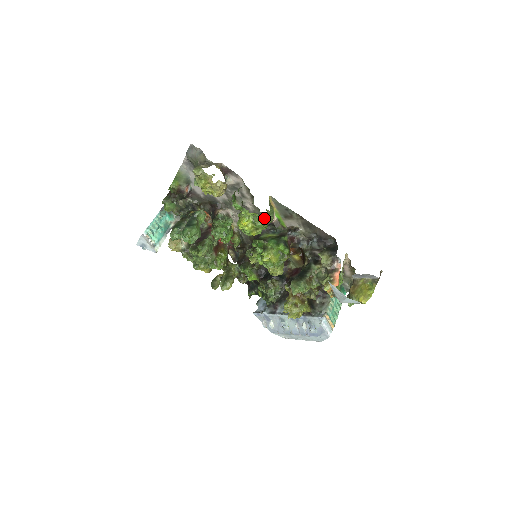
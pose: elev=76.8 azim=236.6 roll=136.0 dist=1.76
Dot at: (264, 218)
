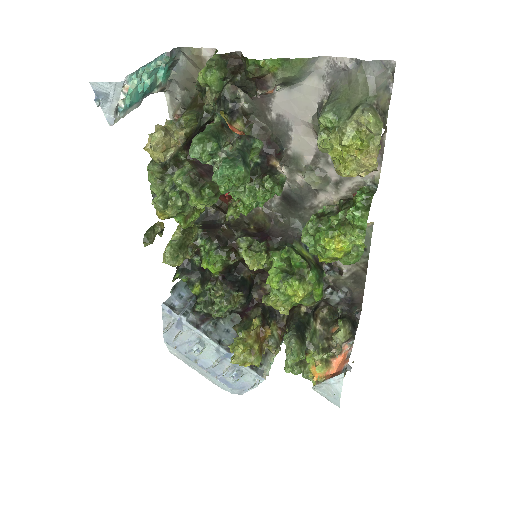
Dot at: occluded
